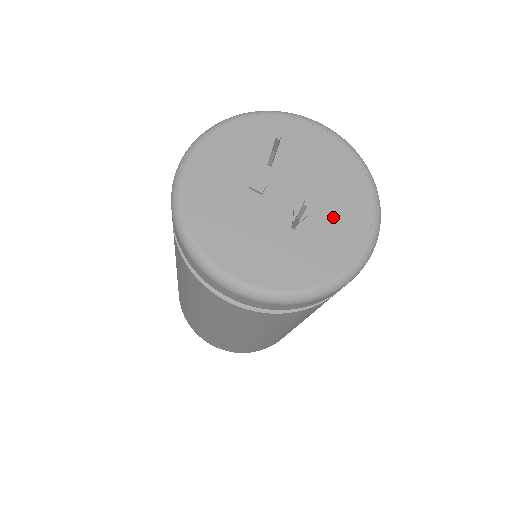
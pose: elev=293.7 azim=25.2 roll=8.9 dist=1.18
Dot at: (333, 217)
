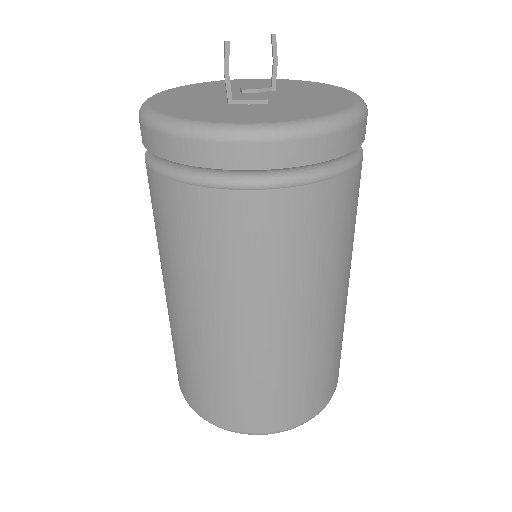
Dot at: (269, 110)
